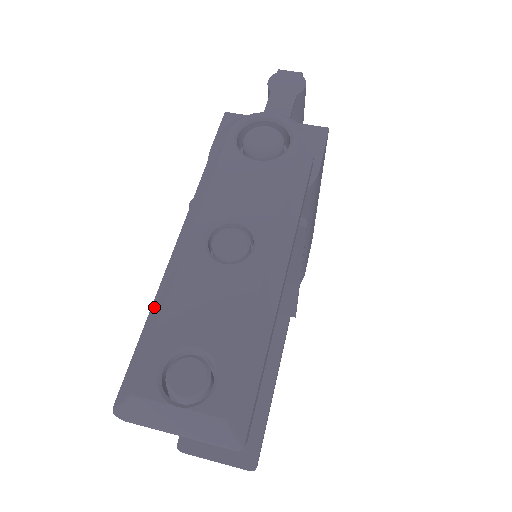
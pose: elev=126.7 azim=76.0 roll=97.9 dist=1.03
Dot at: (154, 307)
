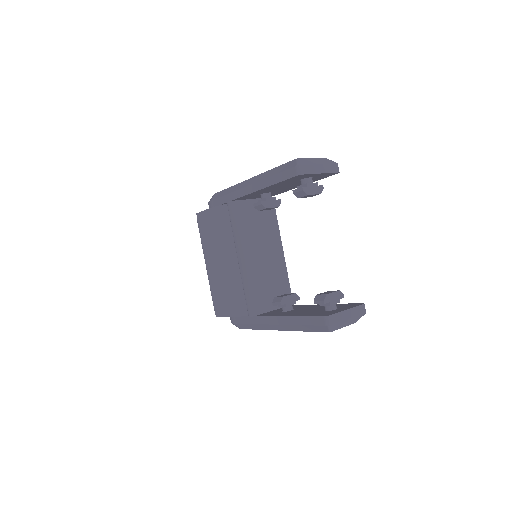
Dot at: (266, 176)
